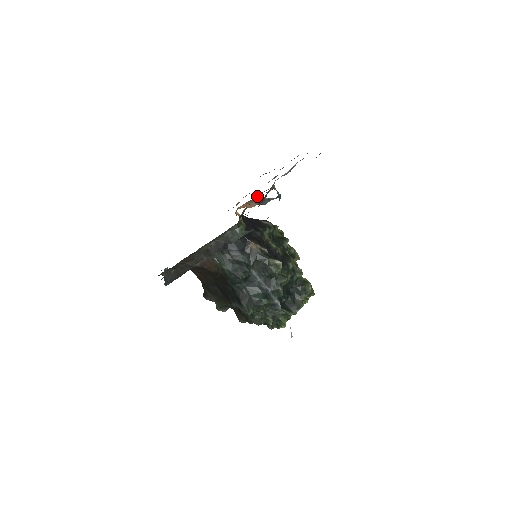
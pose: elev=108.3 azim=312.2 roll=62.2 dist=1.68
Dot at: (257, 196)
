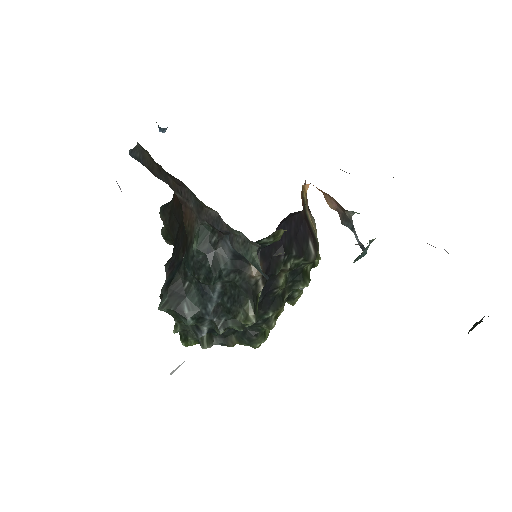
Dot at: occluded
